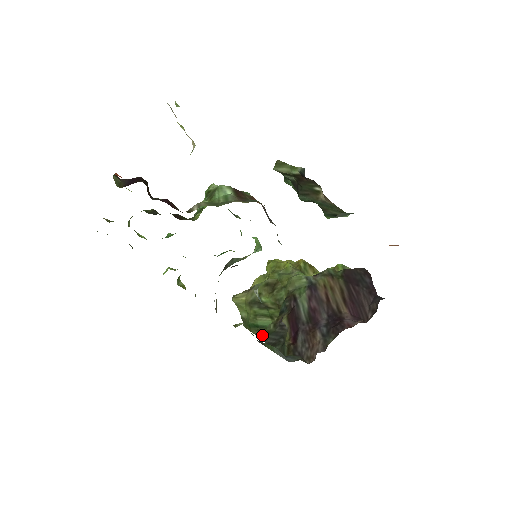
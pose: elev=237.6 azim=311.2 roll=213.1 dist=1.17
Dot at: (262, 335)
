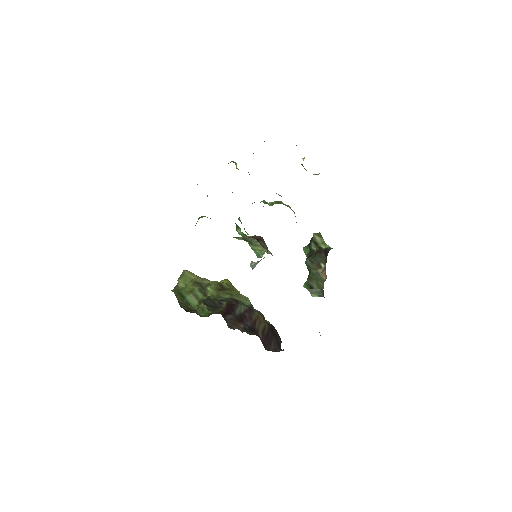
Dot at: (183, 304)
